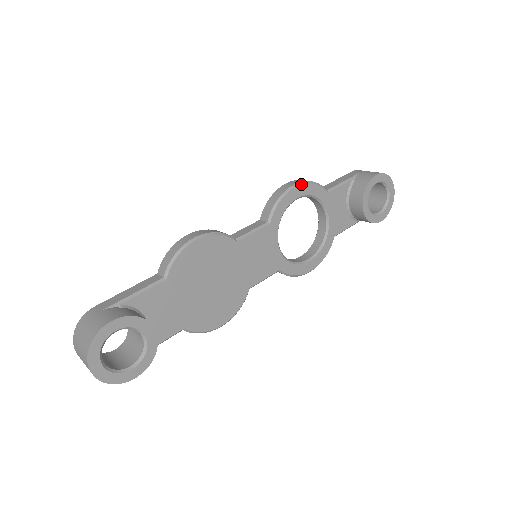
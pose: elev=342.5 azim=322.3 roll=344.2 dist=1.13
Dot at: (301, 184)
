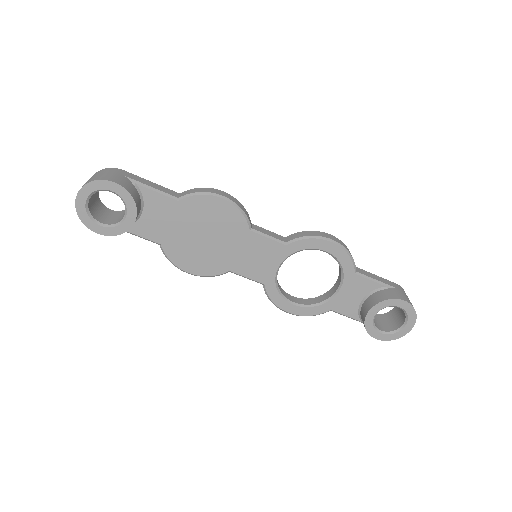
Dot at: (338, 244)
